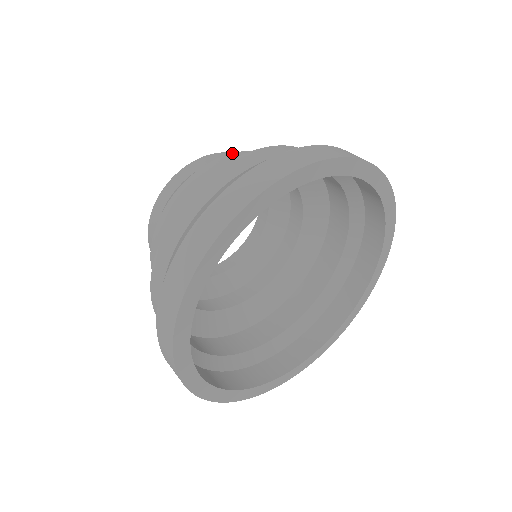
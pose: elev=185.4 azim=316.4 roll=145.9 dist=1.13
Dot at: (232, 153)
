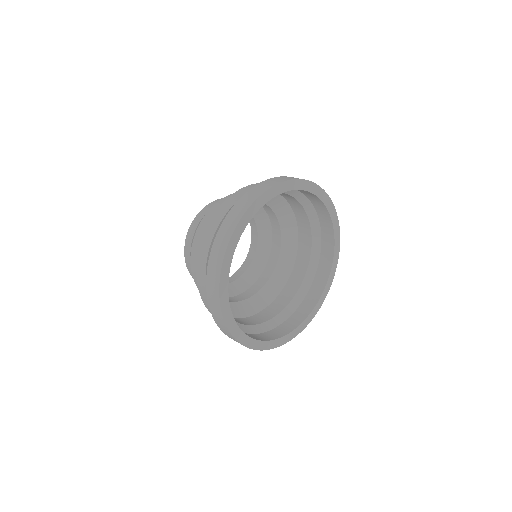
Dot at: occluded
